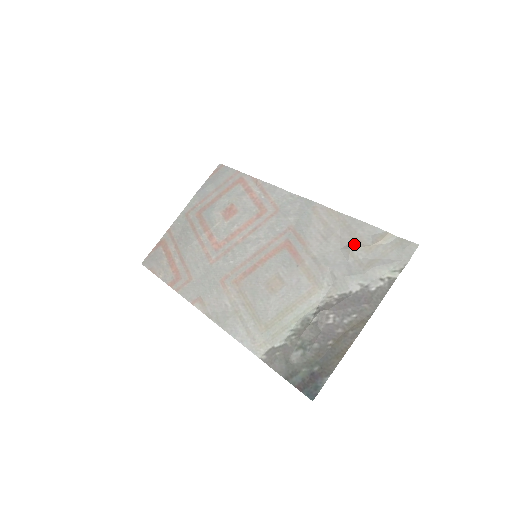
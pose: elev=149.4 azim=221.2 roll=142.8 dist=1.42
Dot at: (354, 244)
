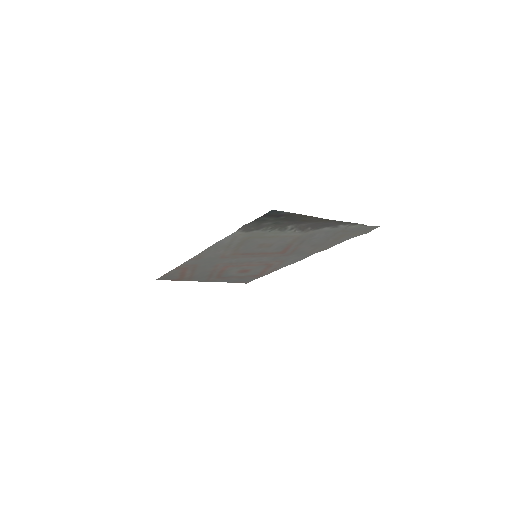
Dot at: (334, 239)
